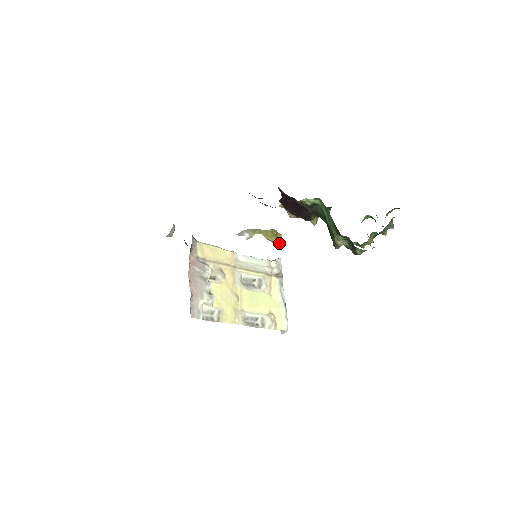
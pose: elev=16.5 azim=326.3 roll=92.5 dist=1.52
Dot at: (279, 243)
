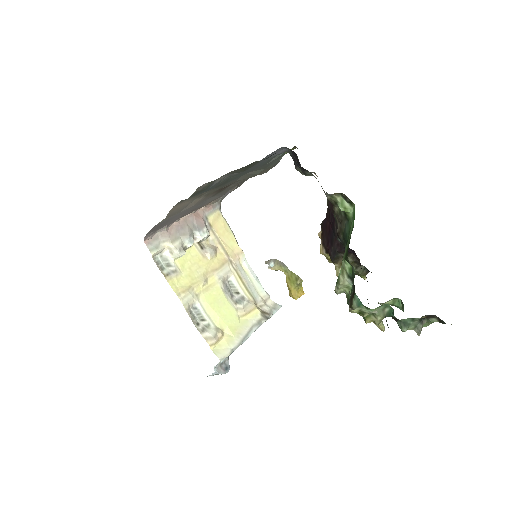
Dot at: (295, 297)
